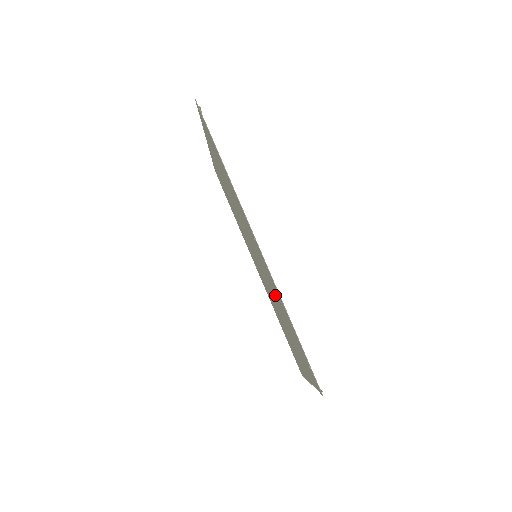
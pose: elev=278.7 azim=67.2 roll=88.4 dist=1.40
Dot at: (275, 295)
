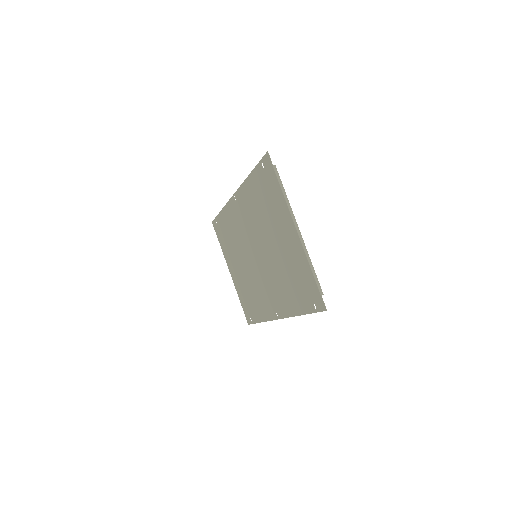
Dot at: (256, 216)
